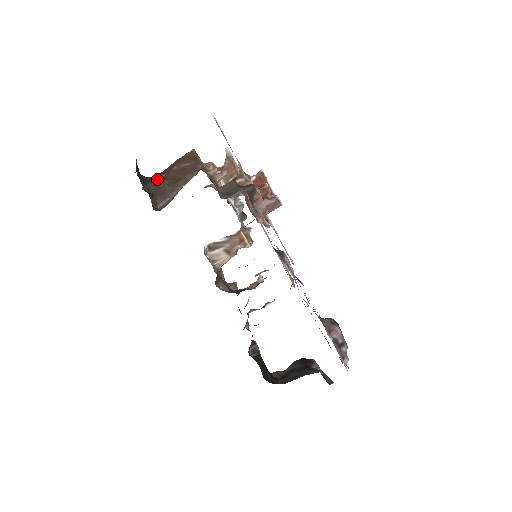
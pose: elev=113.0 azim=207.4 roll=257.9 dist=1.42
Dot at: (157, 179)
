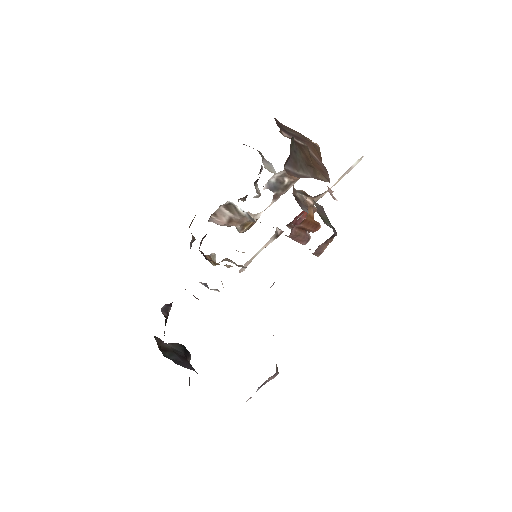
Dot at: (290, 135)
